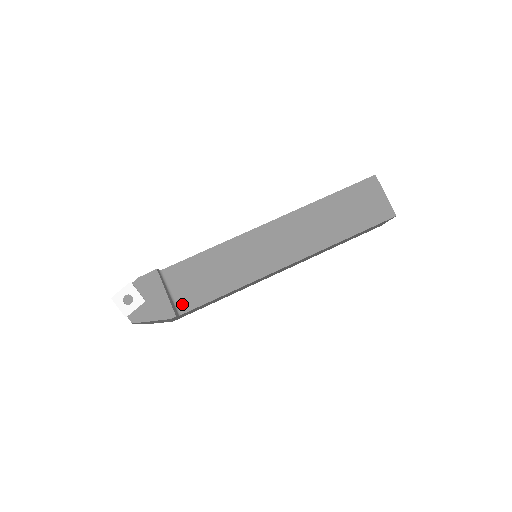
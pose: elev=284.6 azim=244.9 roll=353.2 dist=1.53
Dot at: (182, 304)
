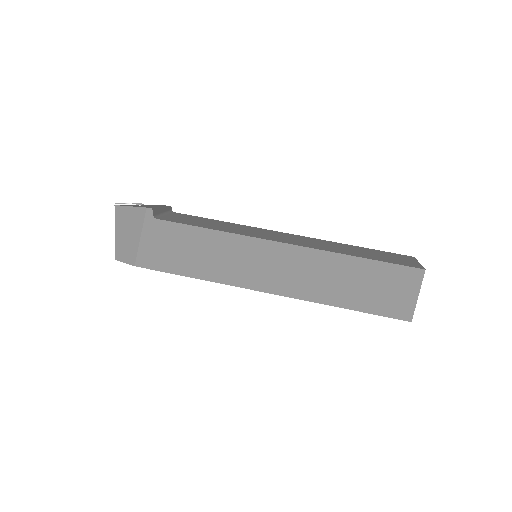
Dot at: (164, 218)
